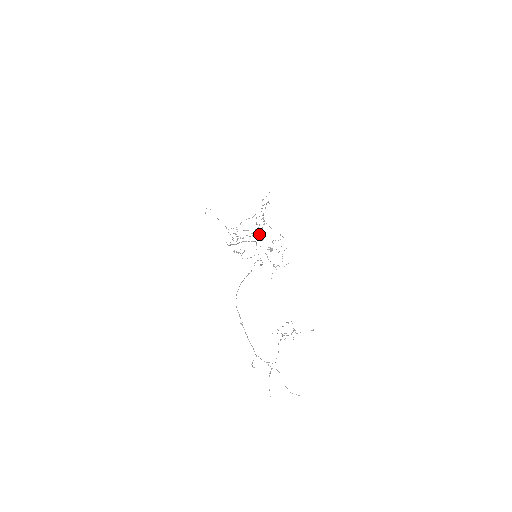
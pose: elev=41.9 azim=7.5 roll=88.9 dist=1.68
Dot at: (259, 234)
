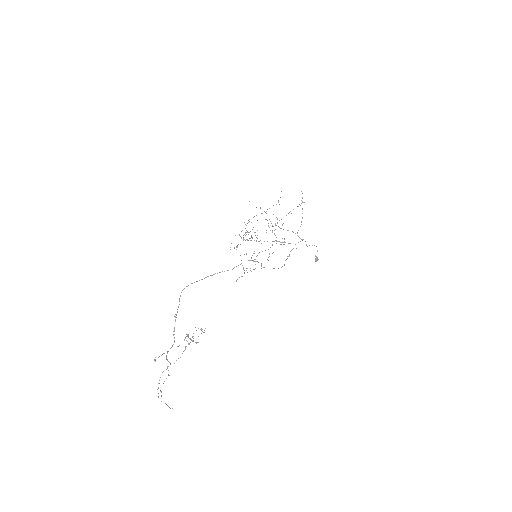
Dot at: (299, 237)
